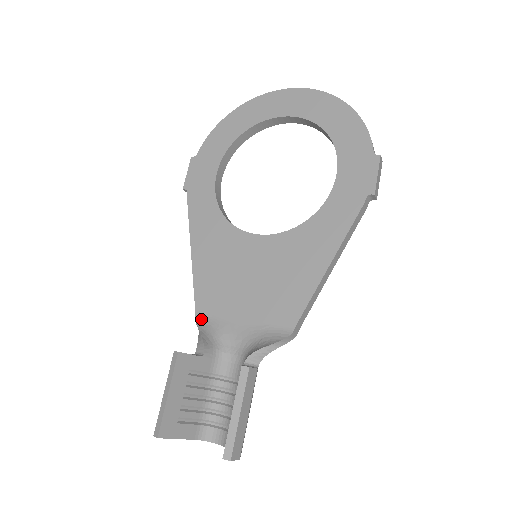
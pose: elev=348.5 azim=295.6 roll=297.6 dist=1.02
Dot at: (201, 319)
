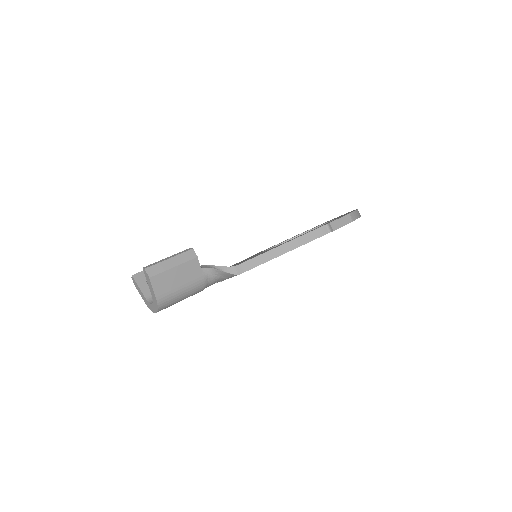
Dot at: occluded
